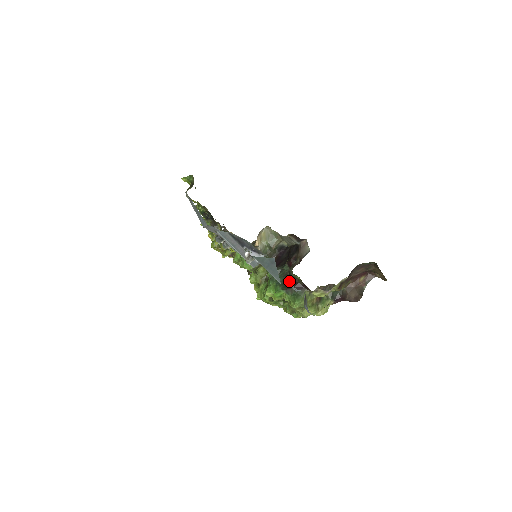
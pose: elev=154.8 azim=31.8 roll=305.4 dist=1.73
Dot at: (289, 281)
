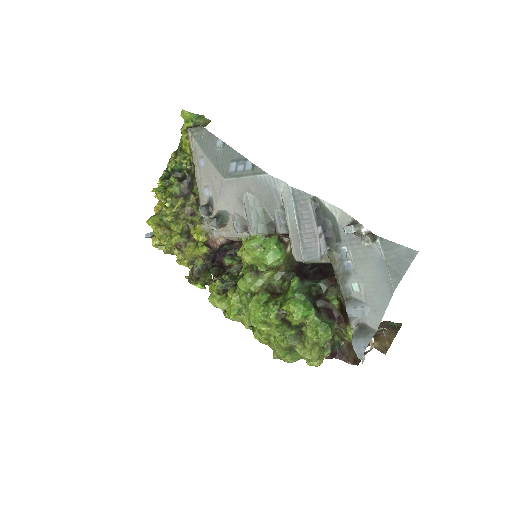
Dot at: (317, 303)
